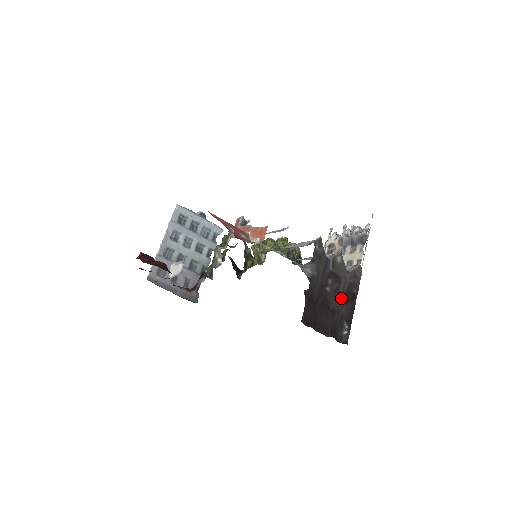
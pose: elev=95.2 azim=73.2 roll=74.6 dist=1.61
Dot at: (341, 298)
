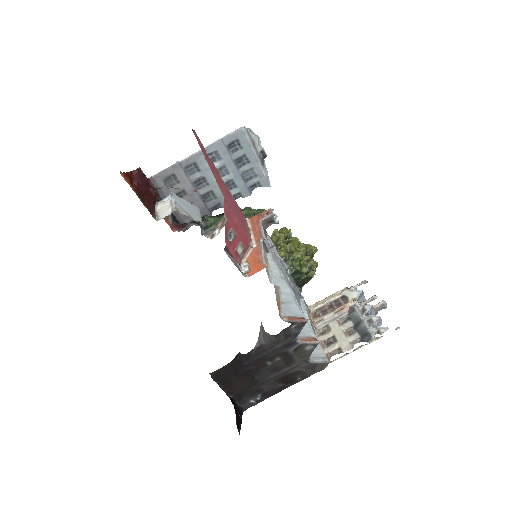
Dot at: (277, 376)
